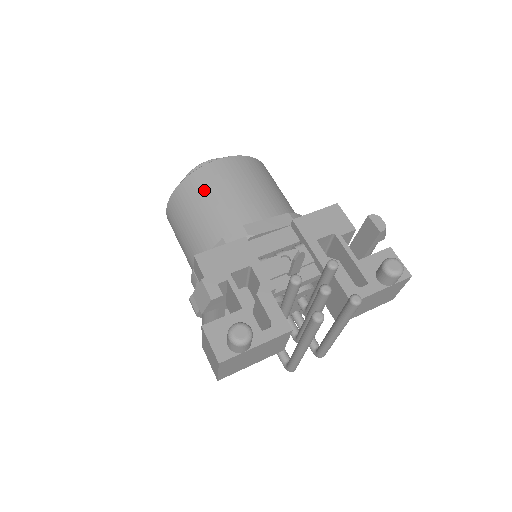
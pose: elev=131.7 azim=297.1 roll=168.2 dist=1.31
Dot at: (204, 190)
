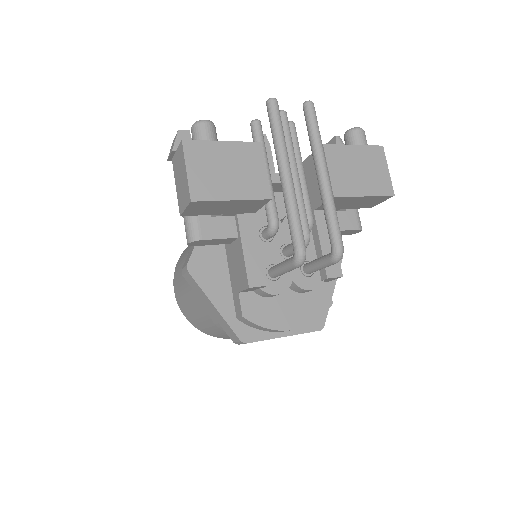
Dot at: occluded
